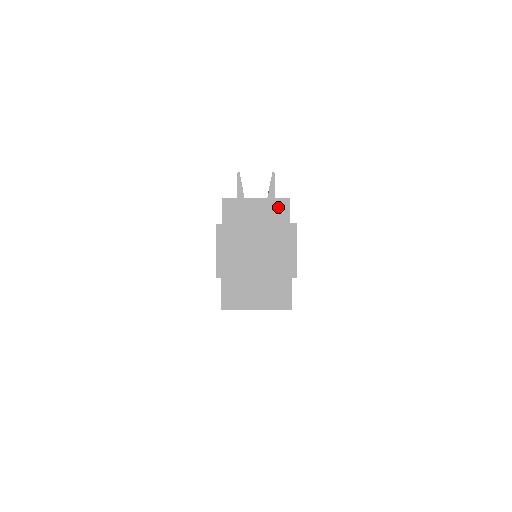
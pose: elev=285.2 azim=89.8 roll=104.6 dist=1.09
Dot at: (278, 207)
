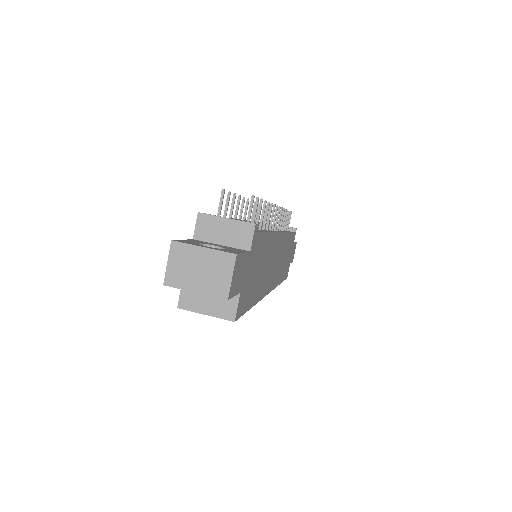
Dot at: (243, 230)
